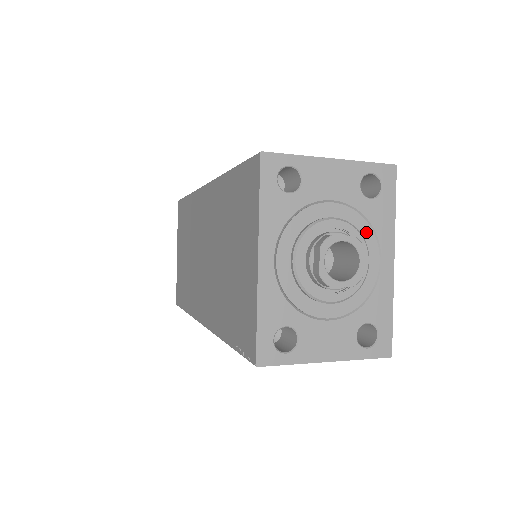
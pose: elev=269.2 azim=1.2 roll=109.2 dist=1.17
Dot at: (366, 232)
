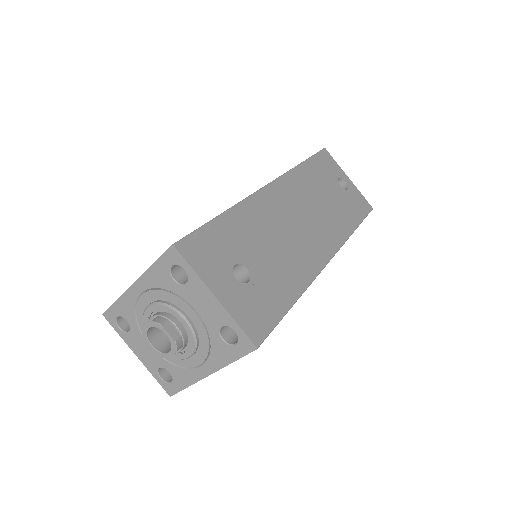
Dot at: (204, 346)
